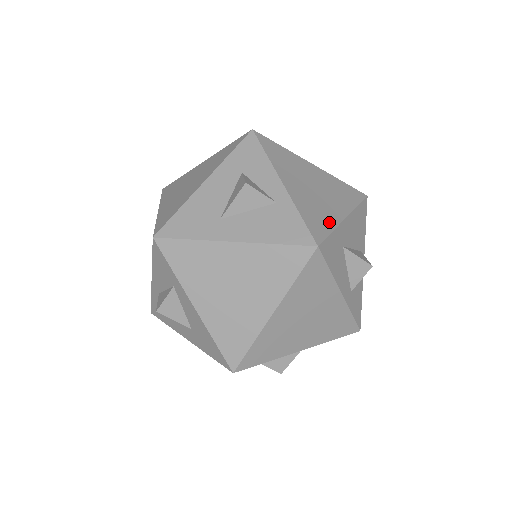
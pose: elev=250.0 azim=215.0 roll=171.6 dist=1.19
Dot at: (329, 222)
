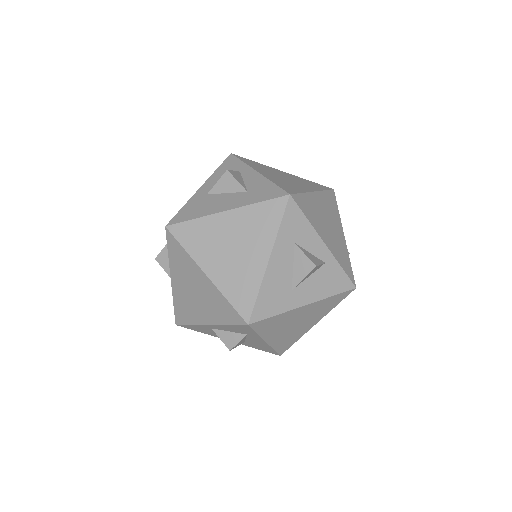
Dot at: (346, 254)
